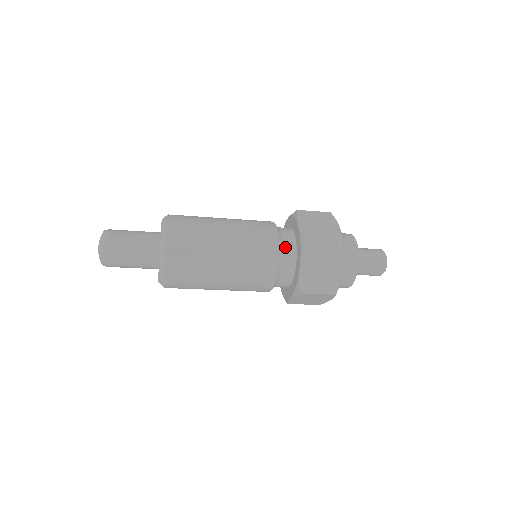
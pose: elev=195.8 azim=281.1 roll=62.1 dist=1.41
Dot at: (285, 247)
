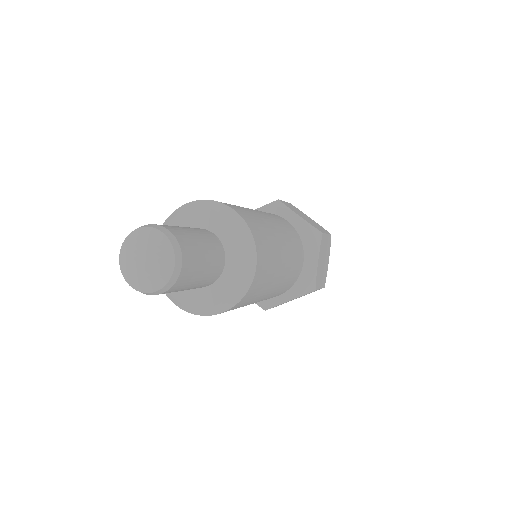
Dot at: occluded
